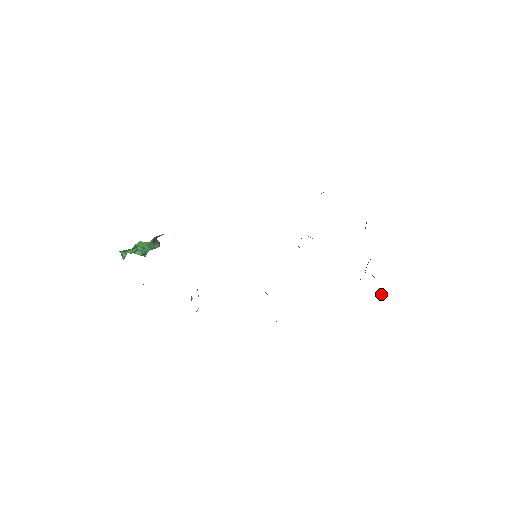
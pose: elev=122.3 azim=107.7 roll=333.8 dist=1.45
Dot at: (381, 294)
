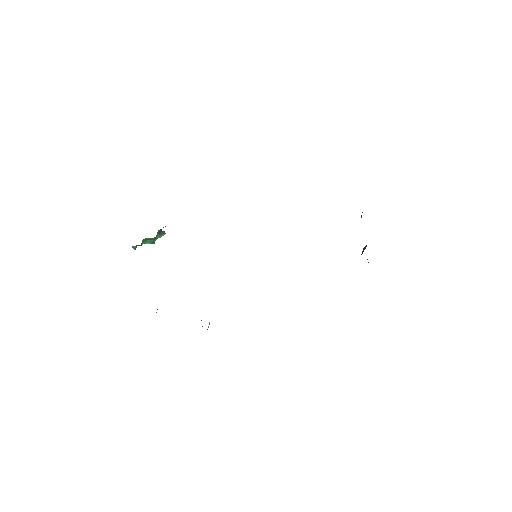
Dot at: occluded
